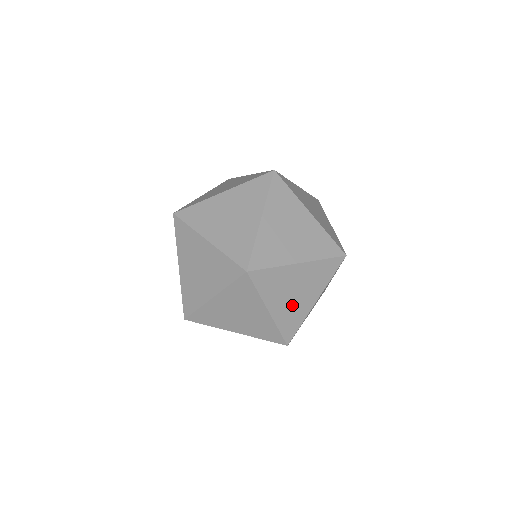
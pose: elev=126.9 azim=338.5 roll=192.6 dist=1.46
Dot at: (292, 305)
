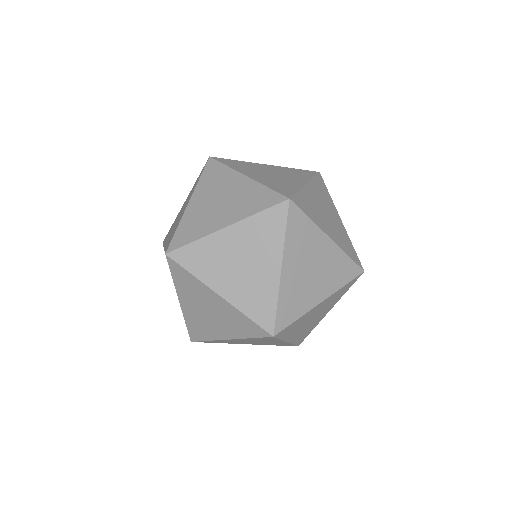
Dot at: (203, 318)
